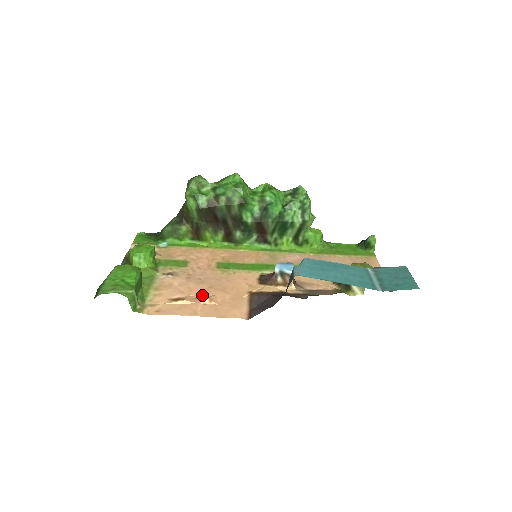
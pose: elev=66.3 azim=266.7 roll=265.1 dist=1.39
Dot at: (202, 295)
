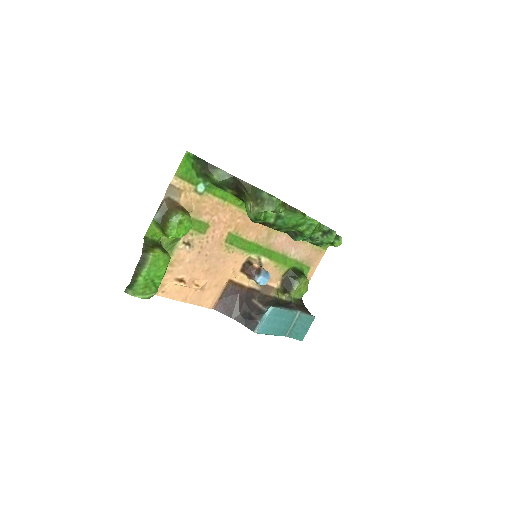
Dot at: (199, 279)
